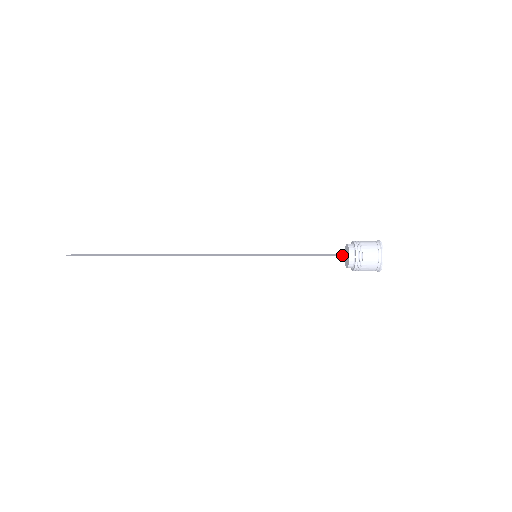
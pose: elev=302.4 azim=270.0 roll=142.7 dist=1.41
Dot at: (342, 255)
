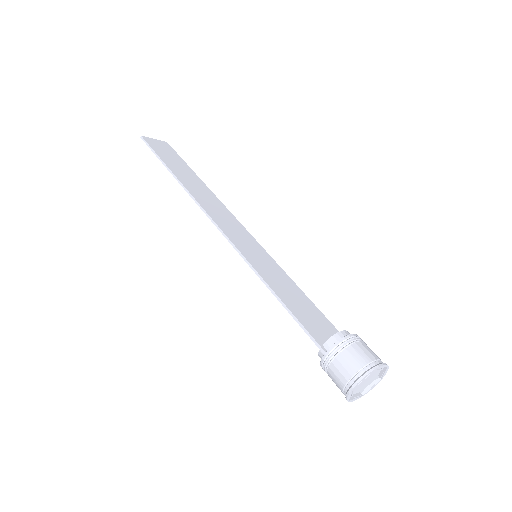
Dot at: (324, 337)
